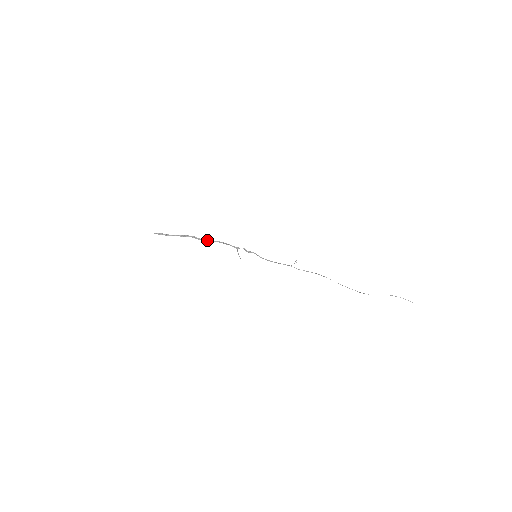
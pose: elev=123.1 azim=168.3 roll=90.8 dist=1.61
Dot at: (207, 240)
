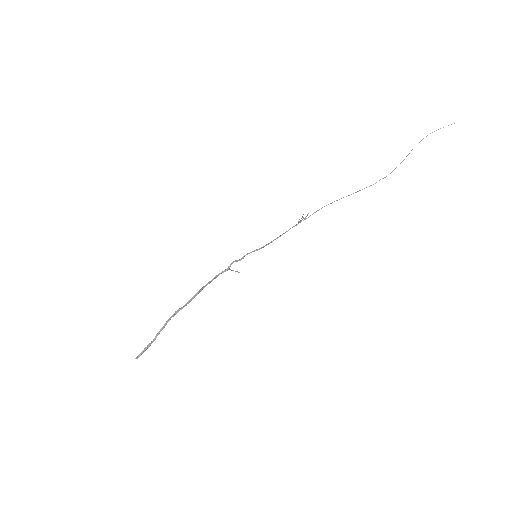
Dot at: (192, 298)
